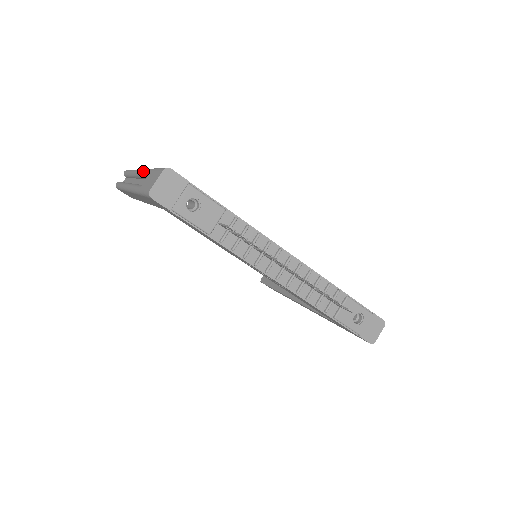
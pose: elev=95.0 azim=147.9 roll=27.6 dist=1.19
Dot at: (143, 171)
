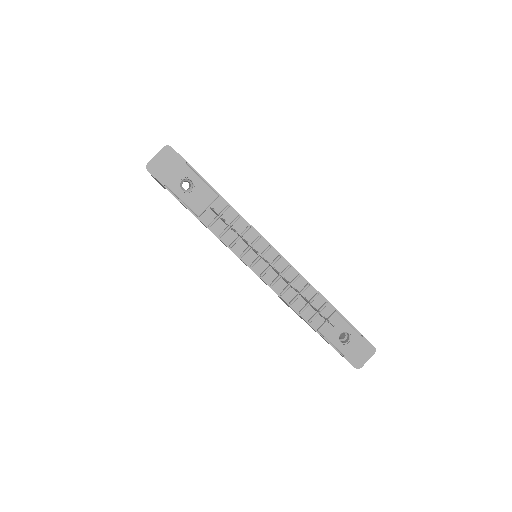
Dot at: occluded
